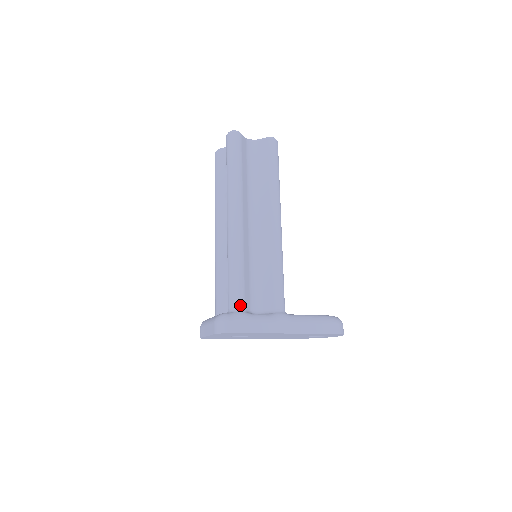
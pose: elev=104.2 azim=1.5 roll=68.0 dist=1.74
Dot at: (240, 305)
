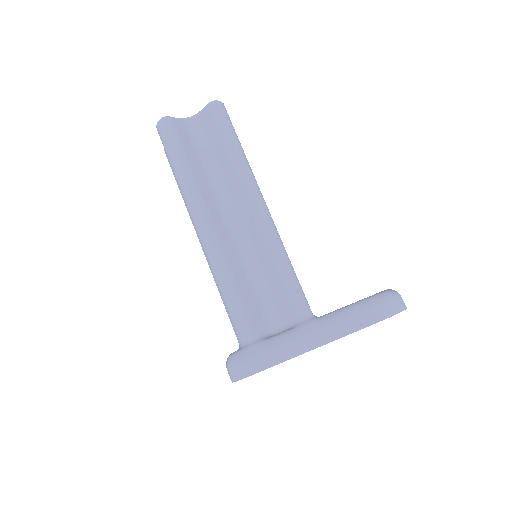
Dot at: (249, 334)
